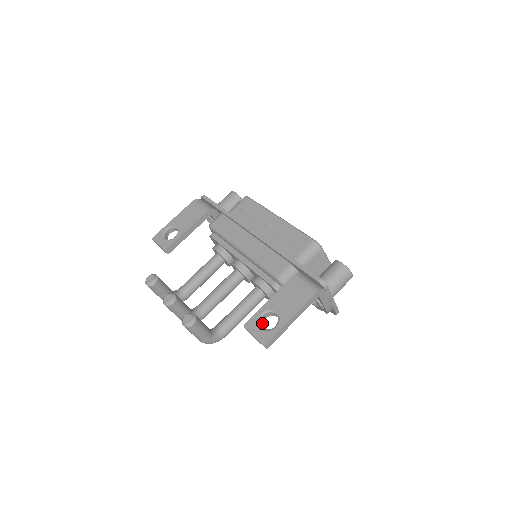
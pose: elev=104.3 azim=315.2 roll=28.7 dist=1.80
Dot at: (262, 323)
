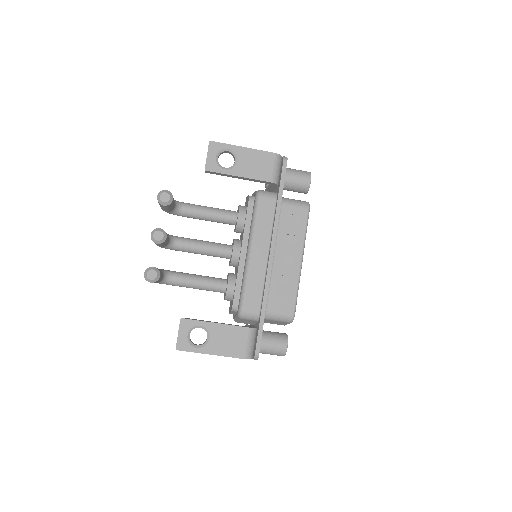
Dot at: occluded
